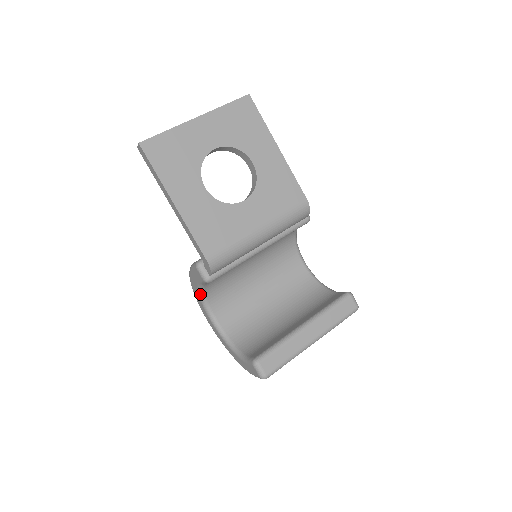
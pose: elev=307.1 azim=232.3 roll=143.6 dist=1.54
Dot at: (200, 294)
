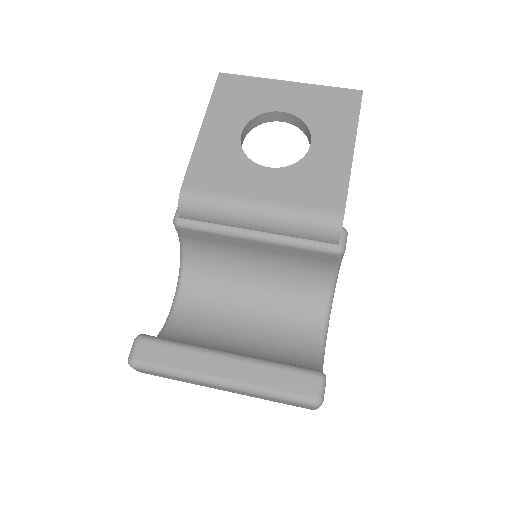
Dot at: (180, 260)
